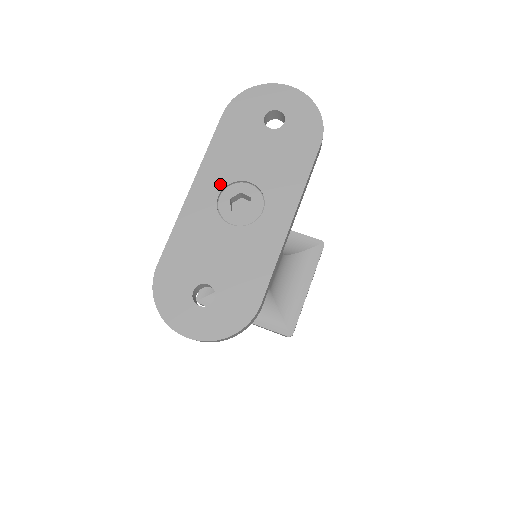
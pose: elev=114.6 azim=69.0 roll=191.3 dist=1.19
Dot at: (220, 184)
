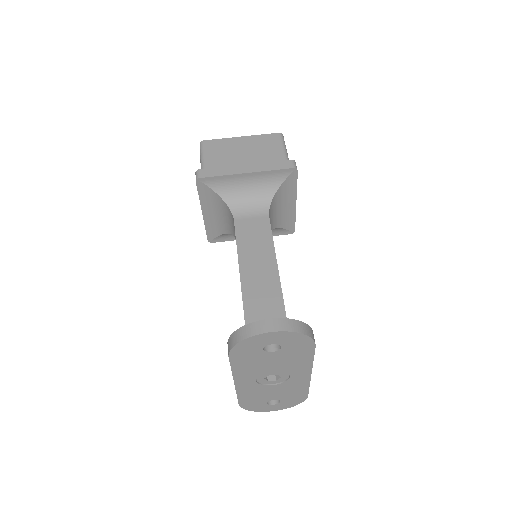
Dot at: (253, 378)
